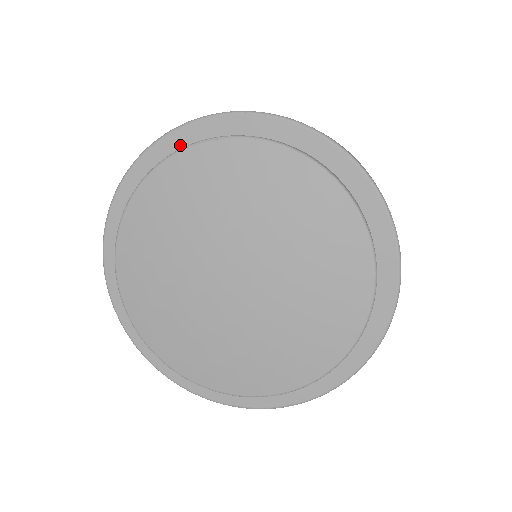
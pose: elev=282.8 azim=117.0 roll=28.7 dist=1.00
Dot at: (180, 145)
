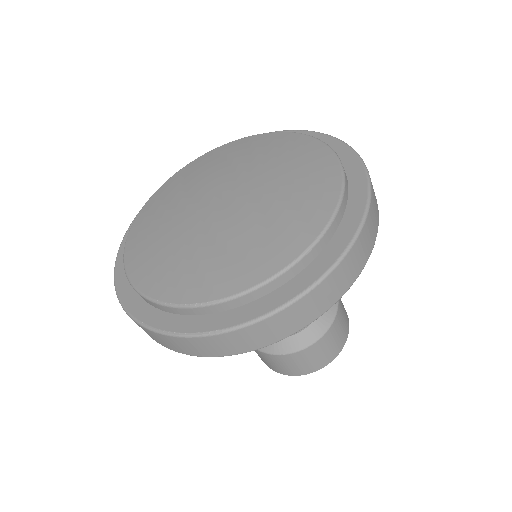
Dot at: occluded
